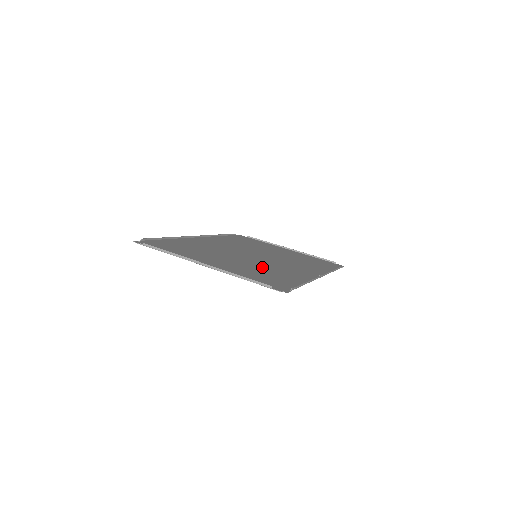
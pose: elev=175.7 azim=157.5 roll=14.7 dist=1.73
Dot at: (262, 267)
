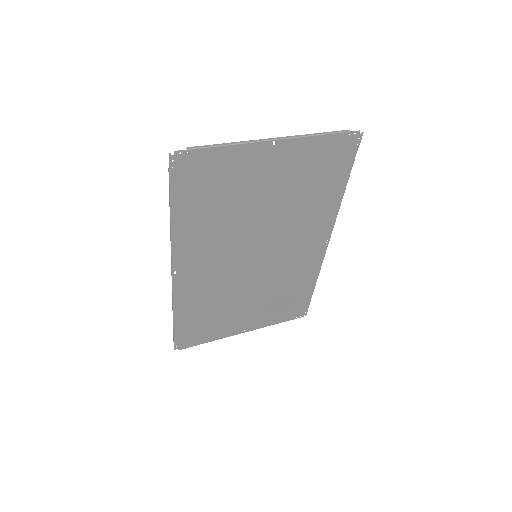
Dot at: (293, 208)
